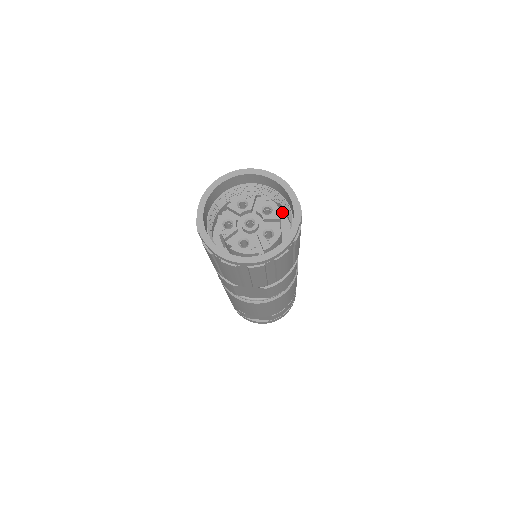
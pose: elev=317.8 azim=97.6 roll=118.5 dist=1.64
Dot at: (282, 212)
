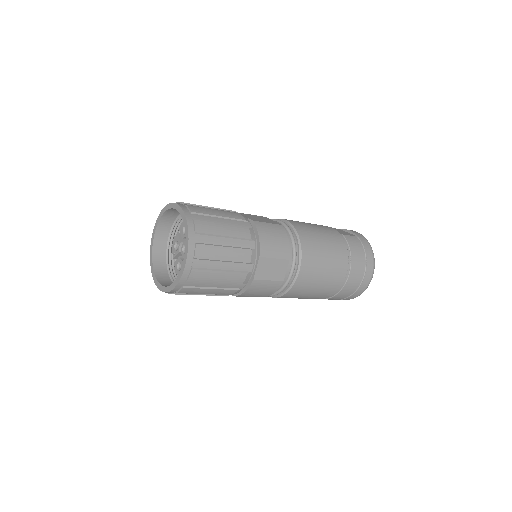
Dot at: occluded
